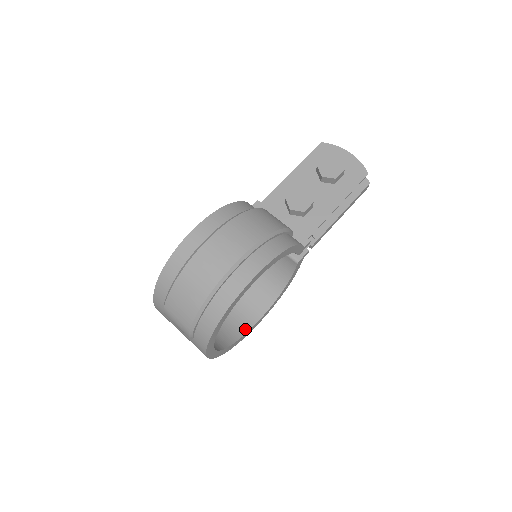
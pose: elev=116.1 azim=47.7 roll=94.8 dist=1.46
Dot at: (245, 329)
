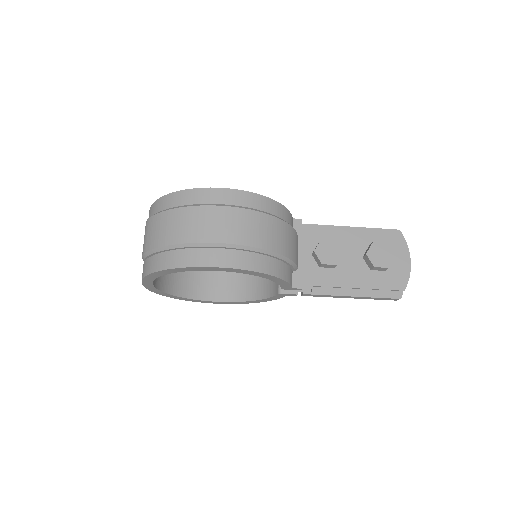
Dot at: (198, 296)
